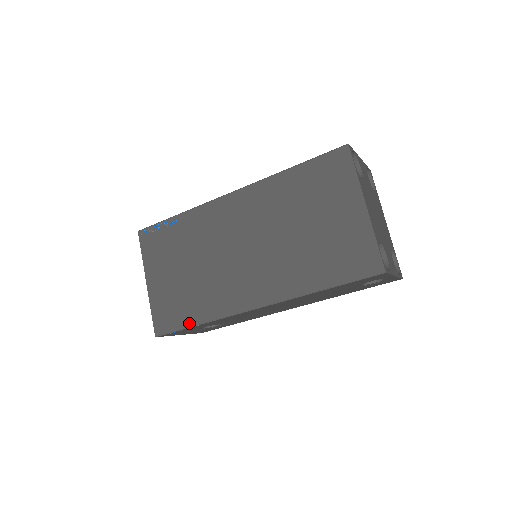
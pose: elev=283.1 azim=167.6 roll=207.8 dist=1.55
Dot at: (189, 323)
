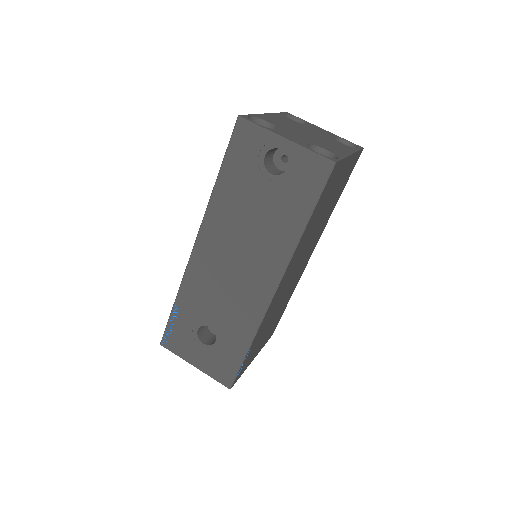
Dot at: occluded
